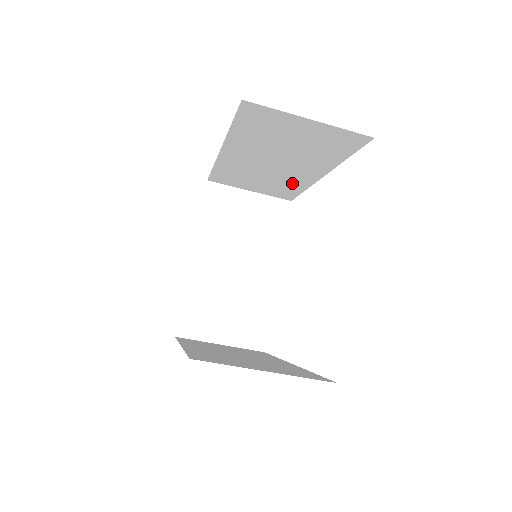
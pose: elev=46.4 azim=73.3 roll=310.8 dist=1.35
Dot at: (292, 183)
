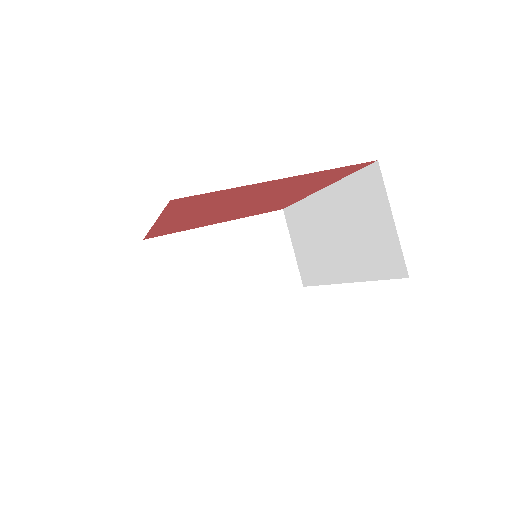
Dot at: (323, 268)
